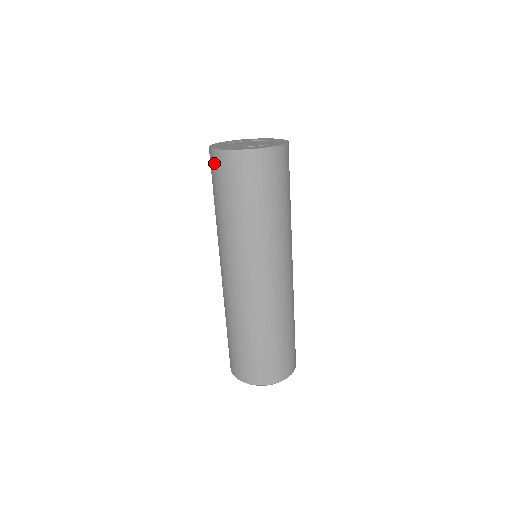
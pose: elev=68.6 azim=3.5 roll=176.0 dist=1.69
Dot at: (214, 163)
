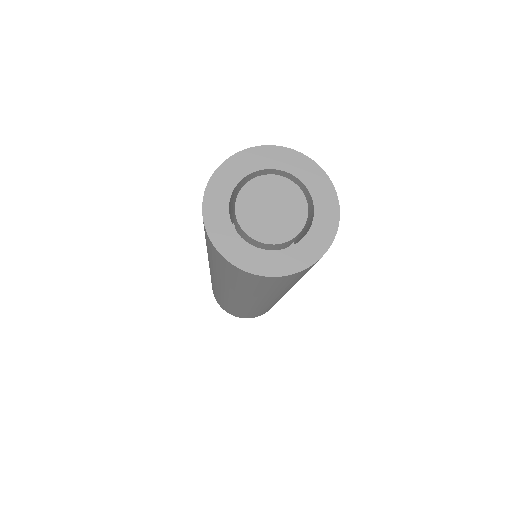
Dot at: (212, 249)
